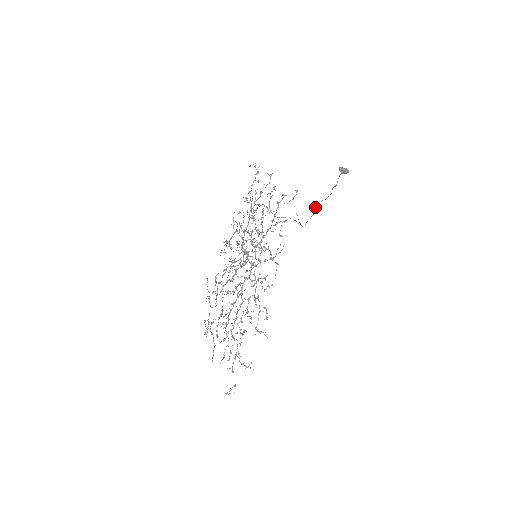
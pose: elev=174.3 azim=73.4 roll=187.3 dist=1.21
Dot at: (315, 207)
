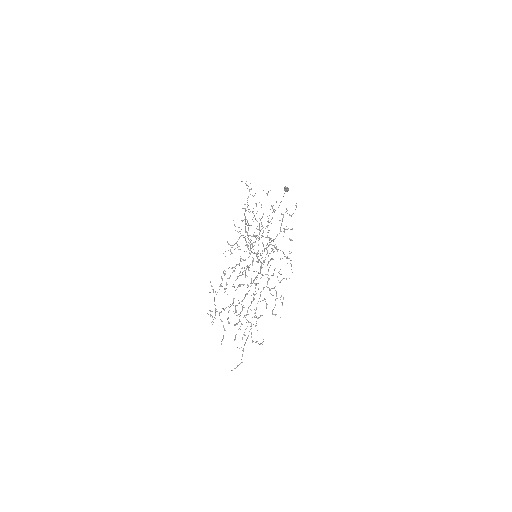
Dot at: (268, 218)
